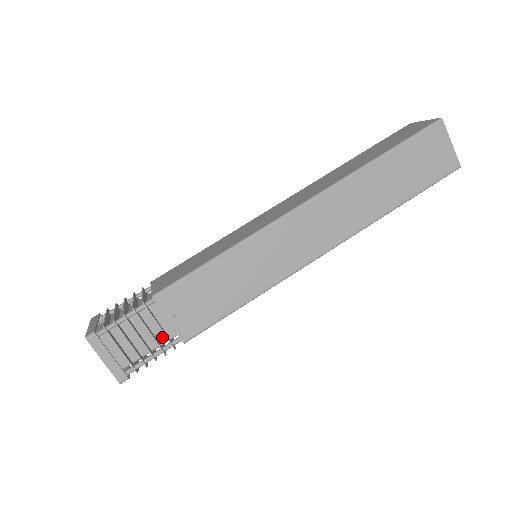
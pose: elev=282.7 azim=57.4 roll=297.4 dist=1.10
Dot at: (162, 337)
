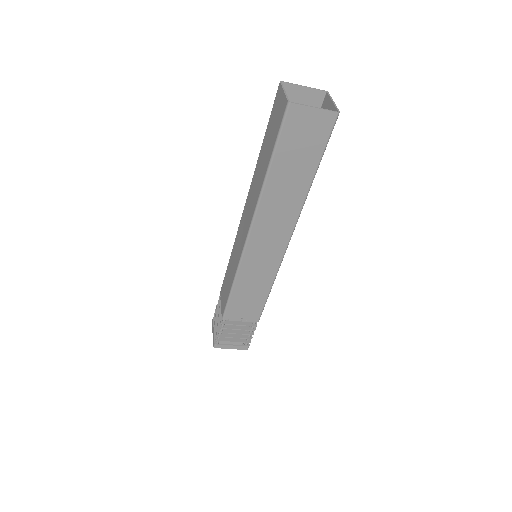
Dot at: (246, 324)
